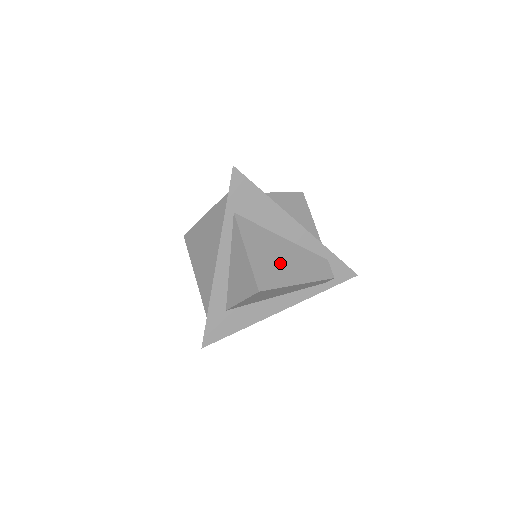
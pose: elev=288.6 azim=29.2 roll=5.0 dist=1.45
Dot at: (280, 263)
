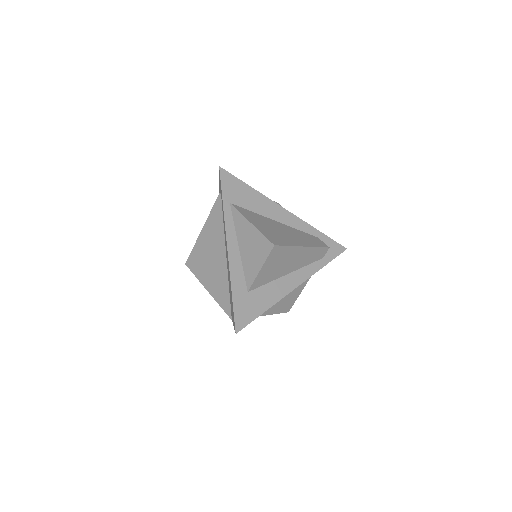
Dot at: (282, 233)
